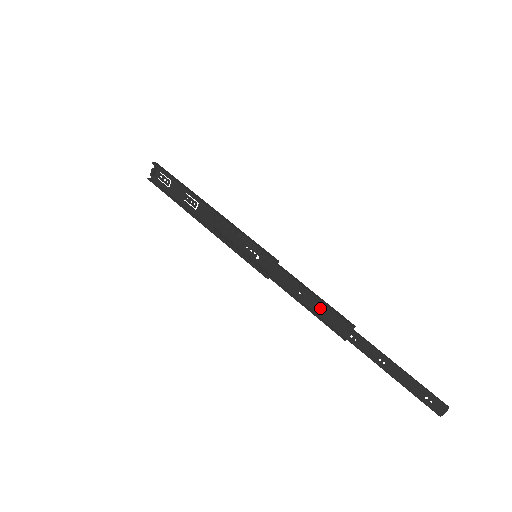
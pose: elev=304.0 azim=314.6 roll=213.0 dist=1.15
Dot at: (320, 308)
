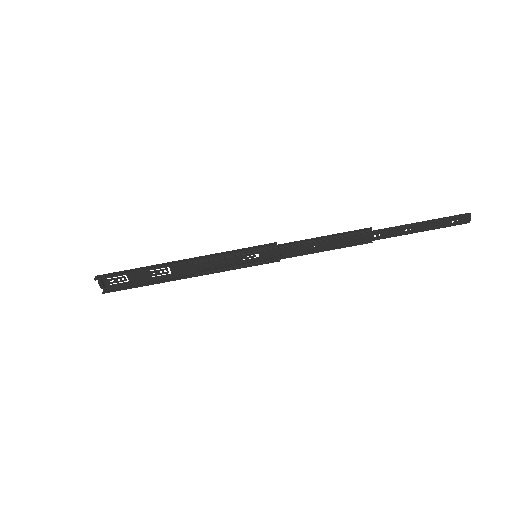
Dot at: (338, 241)
